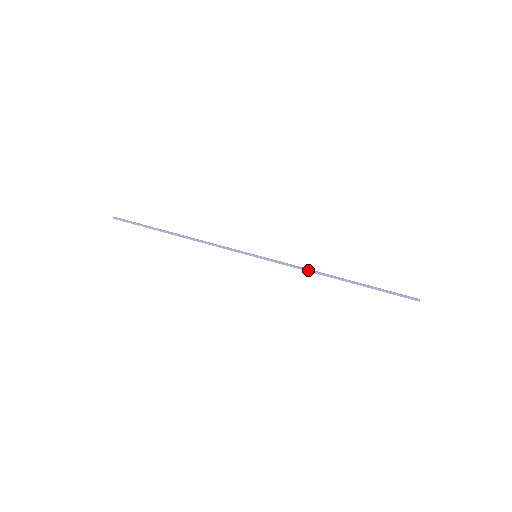
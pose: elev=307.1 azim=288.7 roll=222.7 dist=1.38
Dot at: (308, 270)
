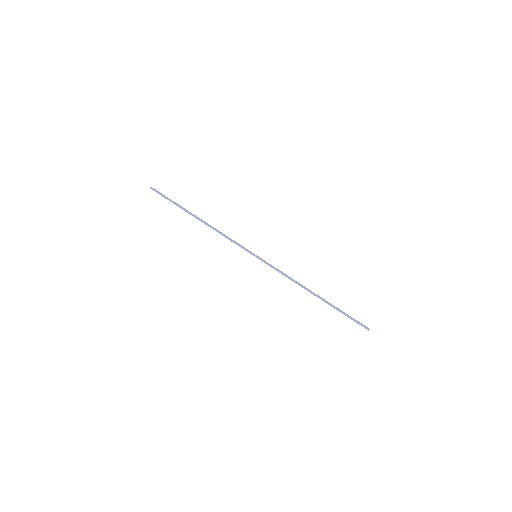
Dot at: (293, 280)
